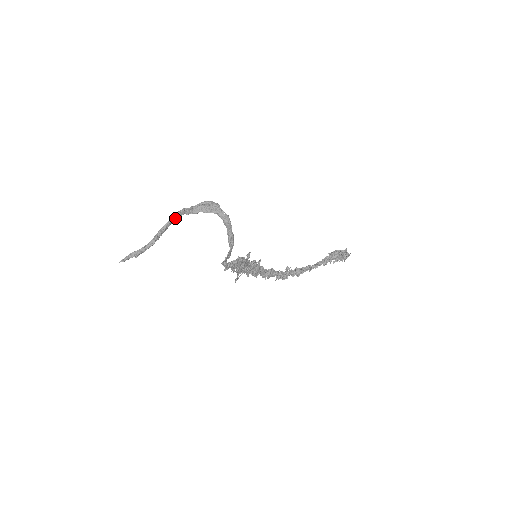
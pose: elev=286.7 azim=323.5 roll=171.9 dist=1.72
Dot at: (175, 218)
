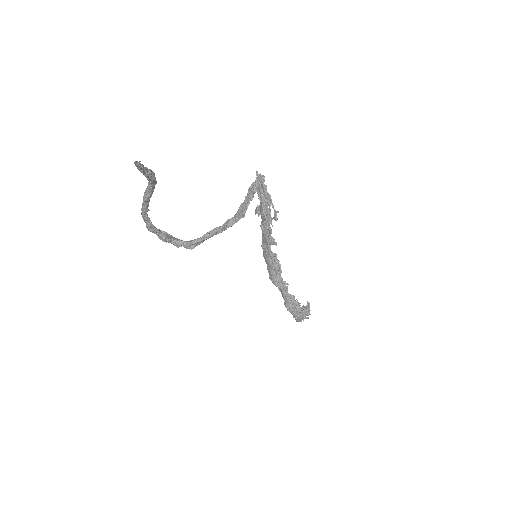
Dot at: occluded
